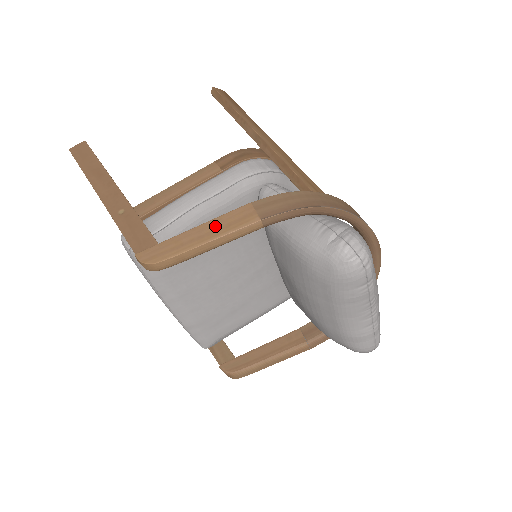
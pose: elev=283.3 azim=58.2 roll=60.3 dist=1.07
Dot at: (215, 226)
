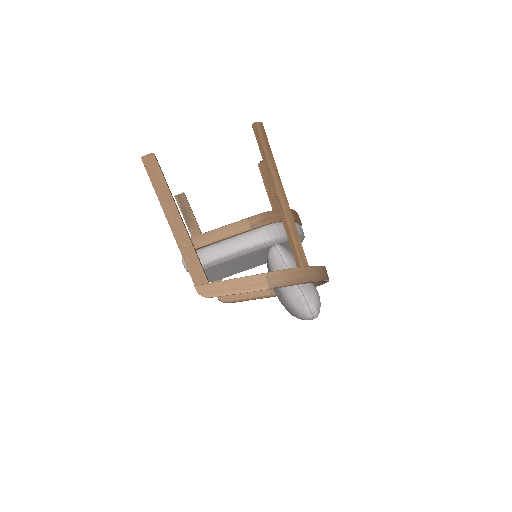
Dot at: (243, 283)
